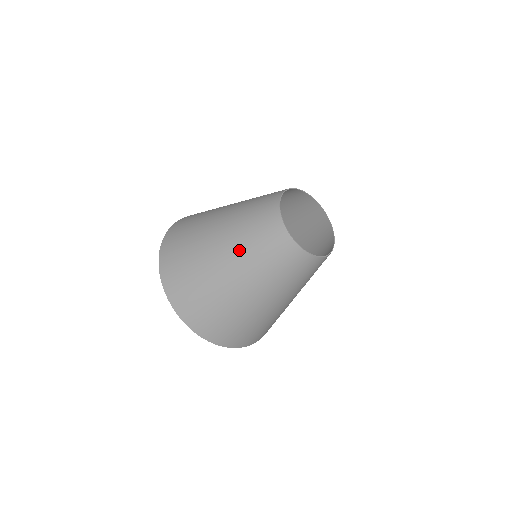
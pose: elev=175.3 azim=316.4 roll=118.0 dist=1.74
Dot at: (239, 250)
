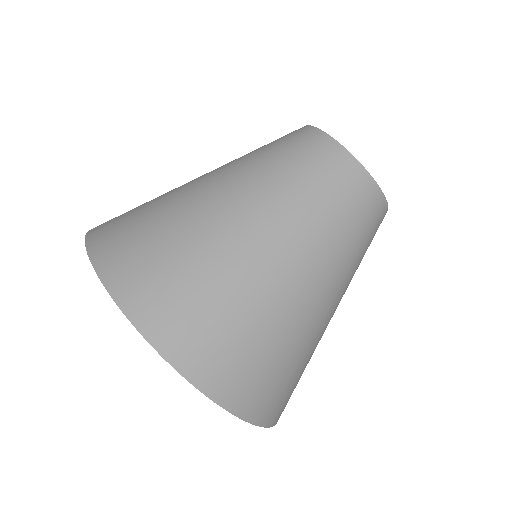
Dot at: (255, 178)
